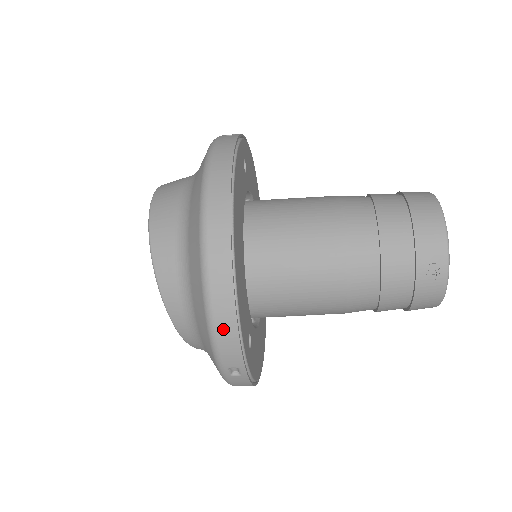
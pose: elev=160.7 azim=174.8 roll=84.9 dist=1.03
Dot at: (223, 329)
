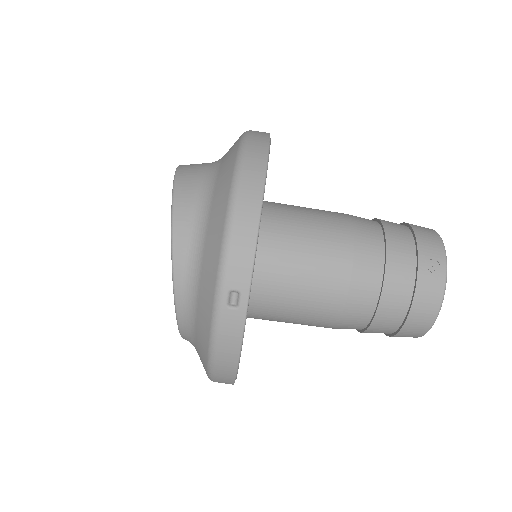
Dot at: (241, 230)
